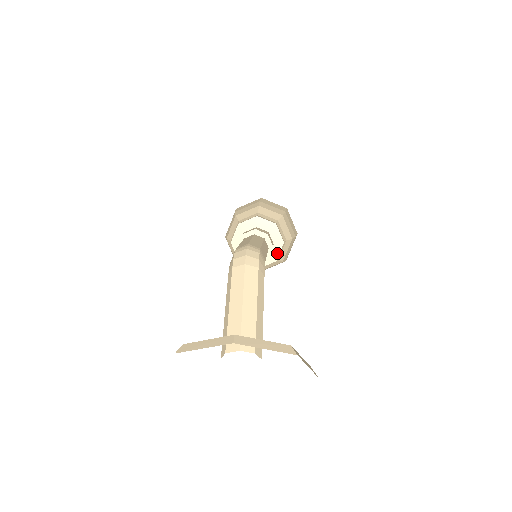
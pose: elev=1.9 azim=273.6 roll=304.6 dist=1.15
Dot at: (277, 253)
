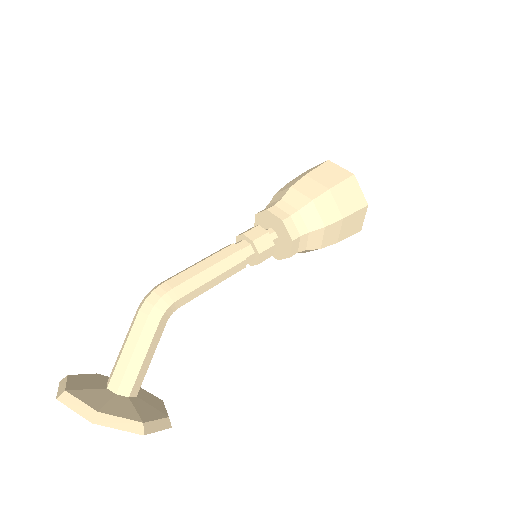
Dot at: (289, 250)
